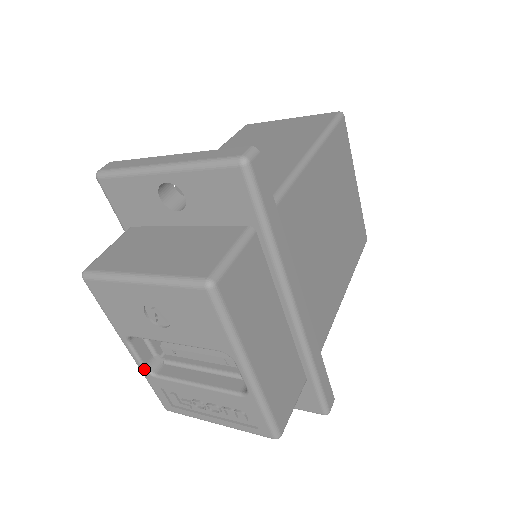
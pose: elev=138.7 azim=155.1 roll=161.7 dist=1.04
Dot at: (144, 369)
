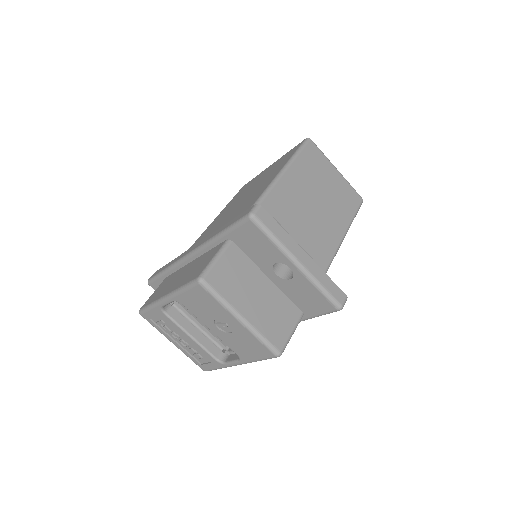
Dot at: (161, 307)
